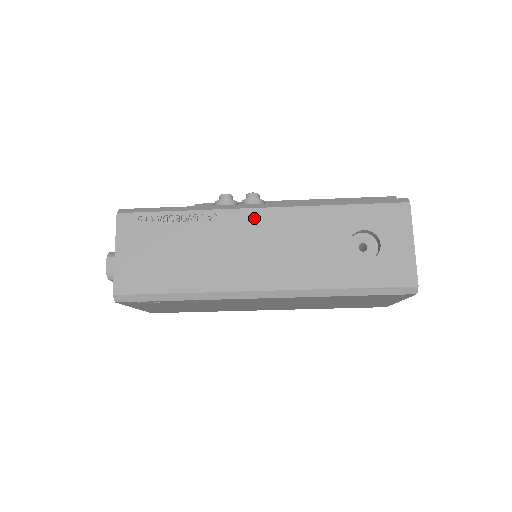
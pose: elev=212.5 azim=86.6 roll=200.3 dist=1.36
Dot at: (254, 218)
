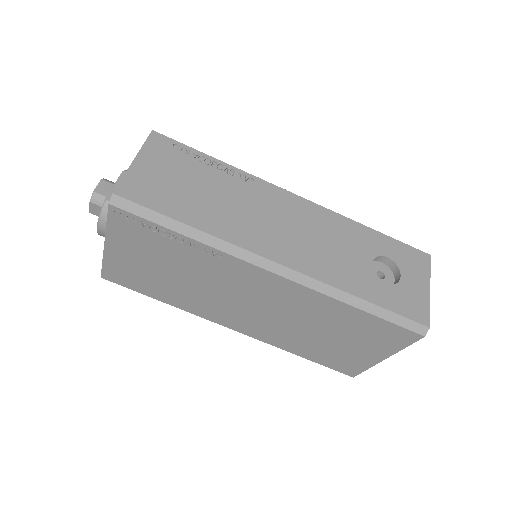
Dot at: (289, 200)
